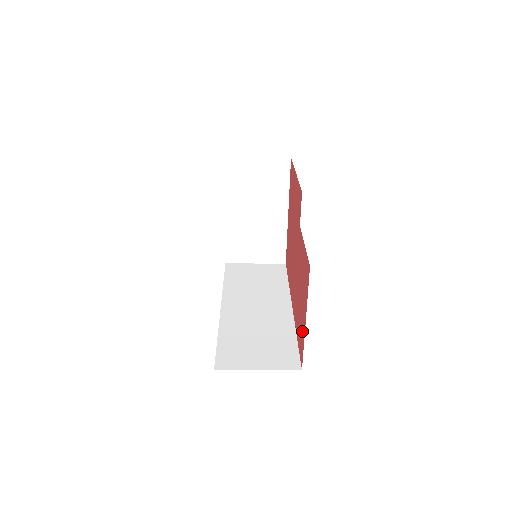
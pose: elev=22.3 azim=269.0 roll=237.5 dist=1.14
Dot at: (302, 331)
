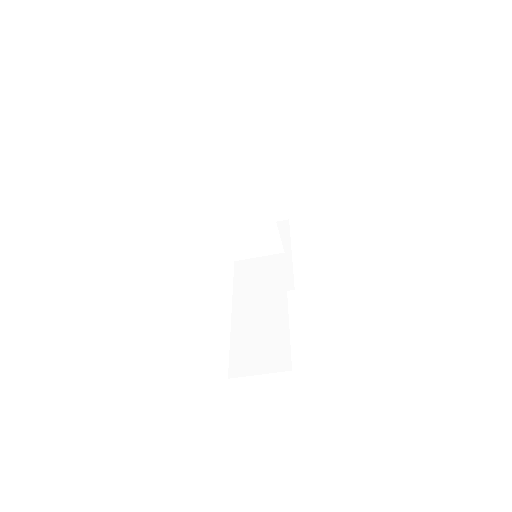
Dot at: occluded
